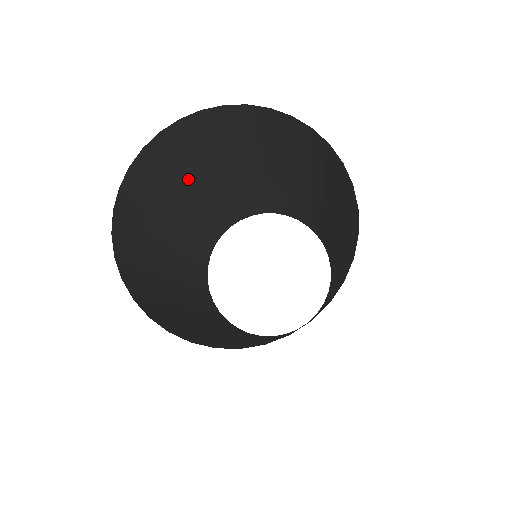
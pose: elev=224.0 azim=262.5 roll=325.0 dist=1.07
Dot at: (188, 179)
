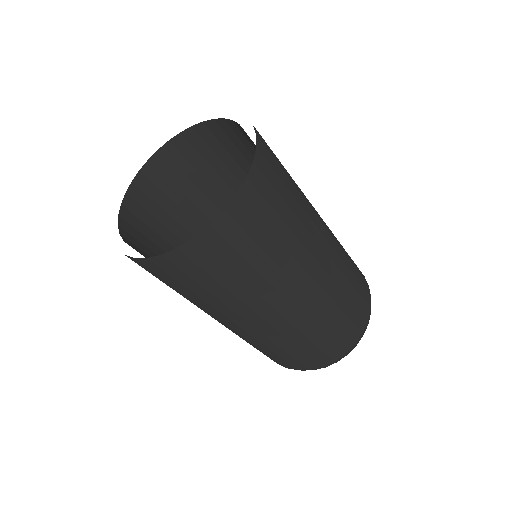
Dot at: (195, 209)
